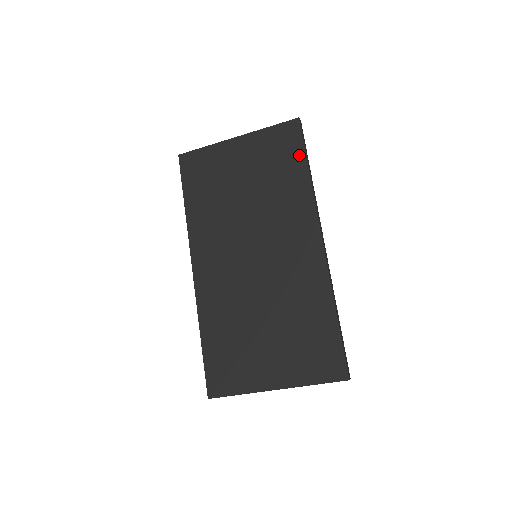
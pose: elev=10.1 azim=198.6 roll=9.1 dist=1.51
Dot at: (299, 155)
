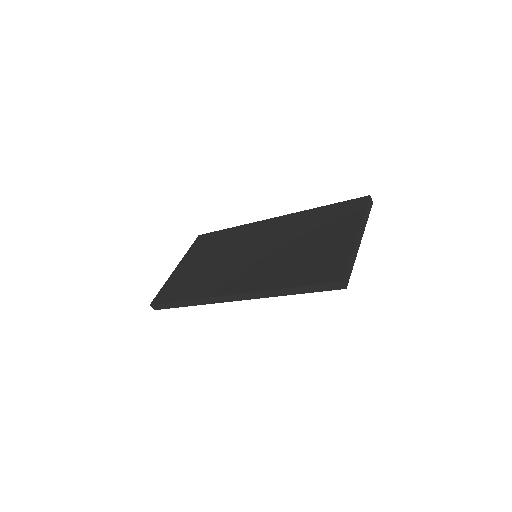
Dot at: (217, 233)
